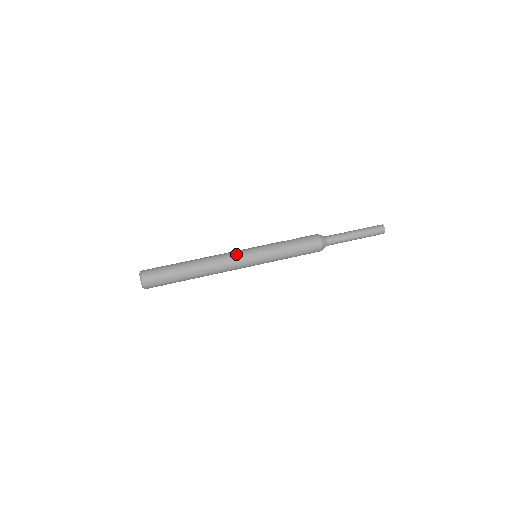
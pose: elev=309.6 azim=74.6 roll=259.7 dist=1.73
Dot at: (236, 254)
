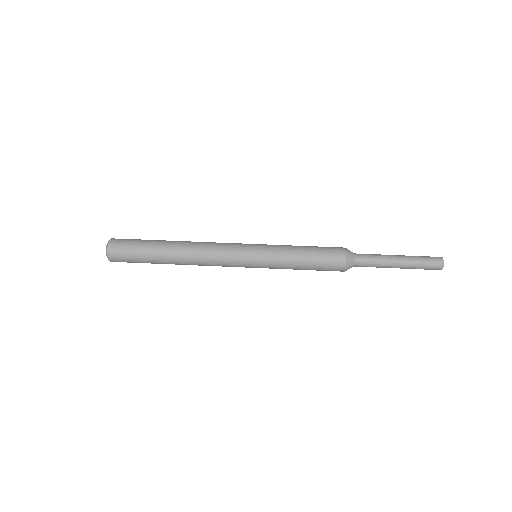
Dot at: (230, 243)
